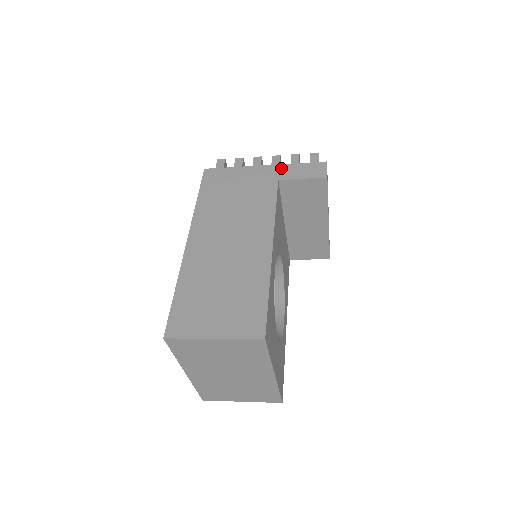
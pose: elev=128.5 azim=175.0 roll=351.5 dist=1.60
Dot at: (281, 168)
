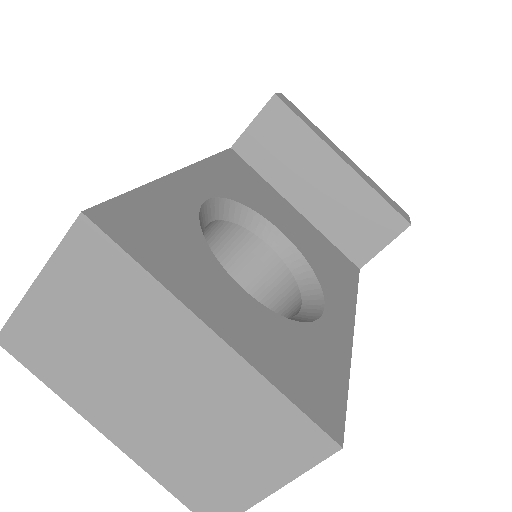
Dot at: occluded
